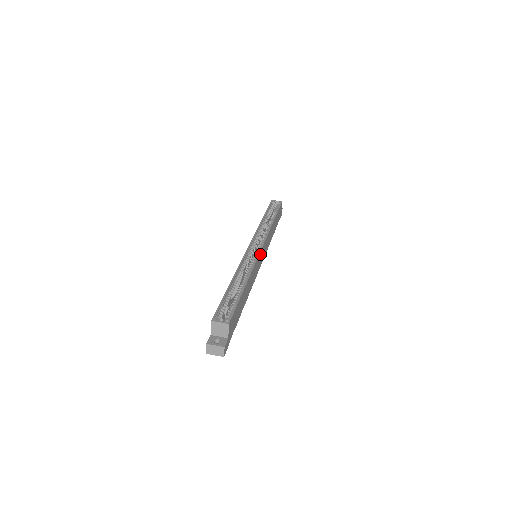
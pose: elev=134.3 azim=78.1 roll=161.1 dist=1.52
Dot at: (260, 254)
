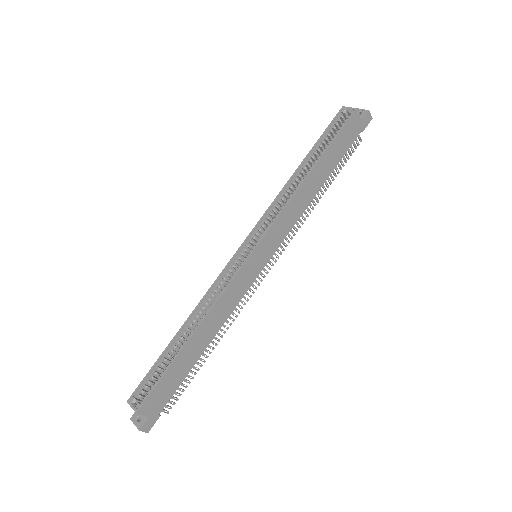
Dot at: (247, 265)
